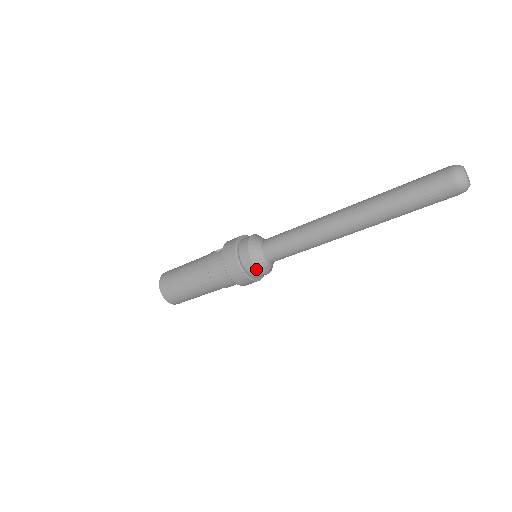
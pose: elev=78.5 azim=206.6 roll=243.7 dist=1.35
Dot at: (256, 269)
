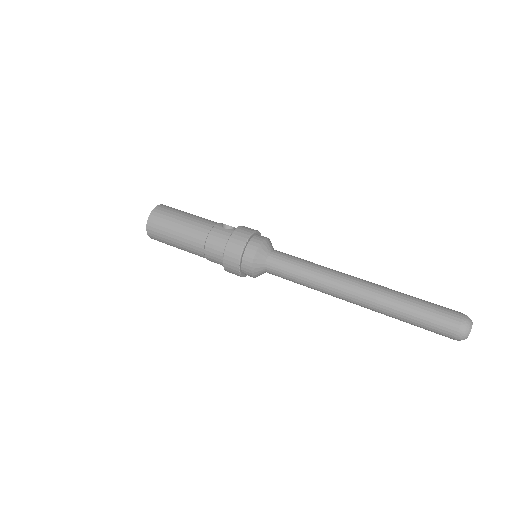
Dot at: (251, 270)
